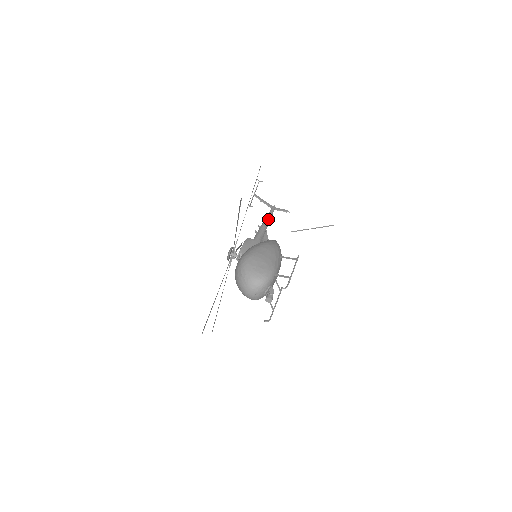
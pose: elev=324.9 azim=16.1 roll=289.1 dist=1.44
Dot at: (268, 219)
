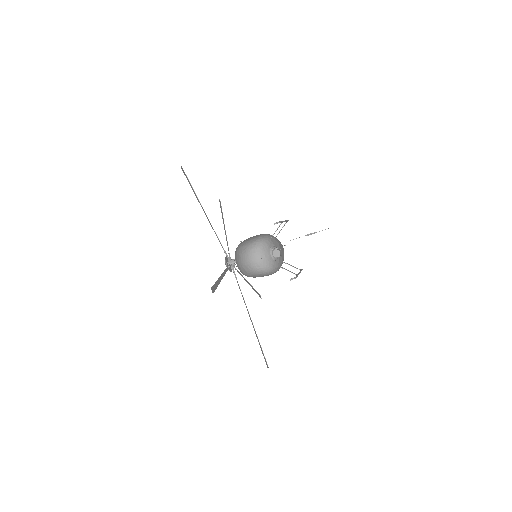
Dot at: occluded
